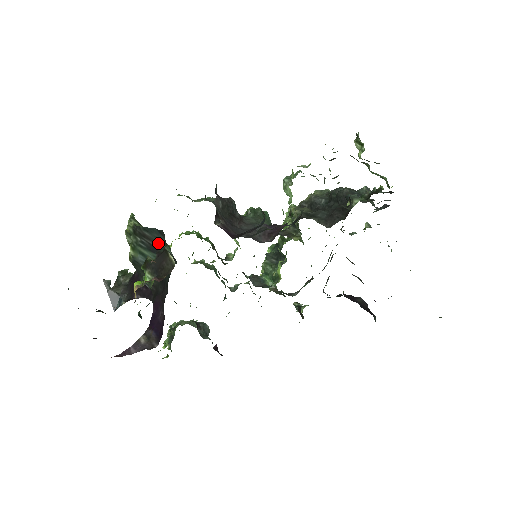
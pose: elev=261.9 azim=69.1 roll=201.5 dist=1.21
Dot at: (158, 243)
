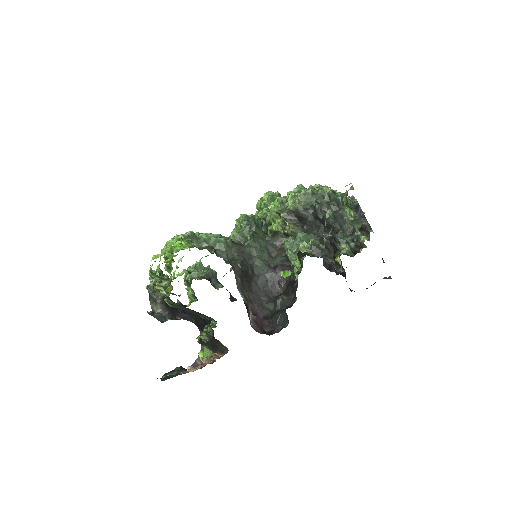
Dot at: occluded
